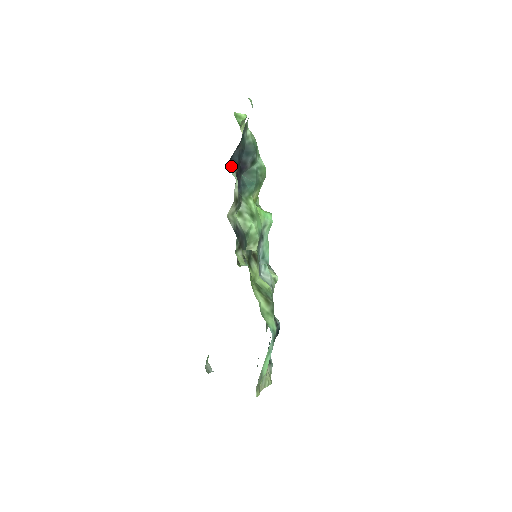
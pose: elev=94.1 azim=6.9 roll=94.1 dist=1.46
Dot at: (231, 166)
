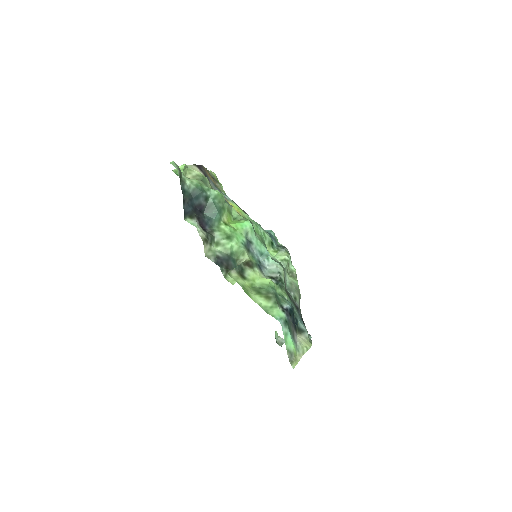
Dot at: (189, 217)
